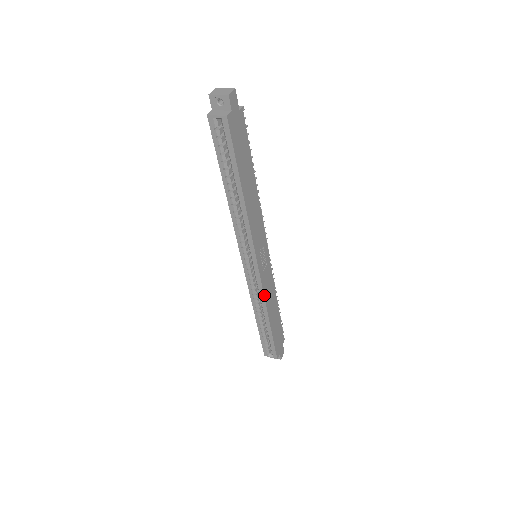
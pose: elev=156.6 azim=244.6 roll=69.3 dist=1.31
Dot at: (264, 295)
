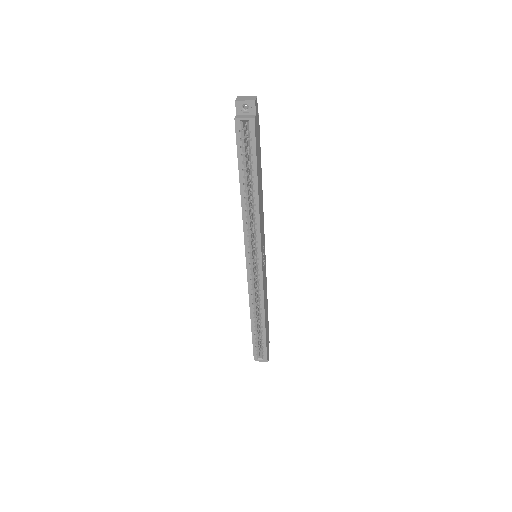
Dot at: (263, 293)
